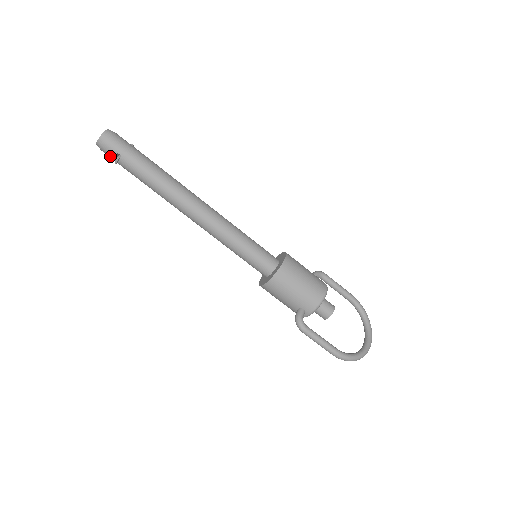
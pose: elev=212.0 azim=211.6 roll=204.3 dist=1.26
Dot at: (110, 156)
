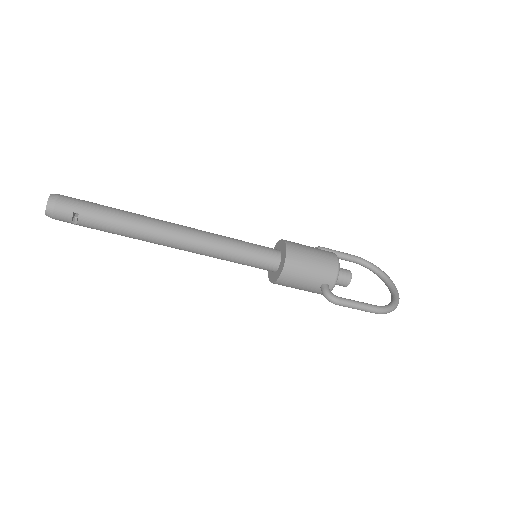
Dot at: (66, 220)
